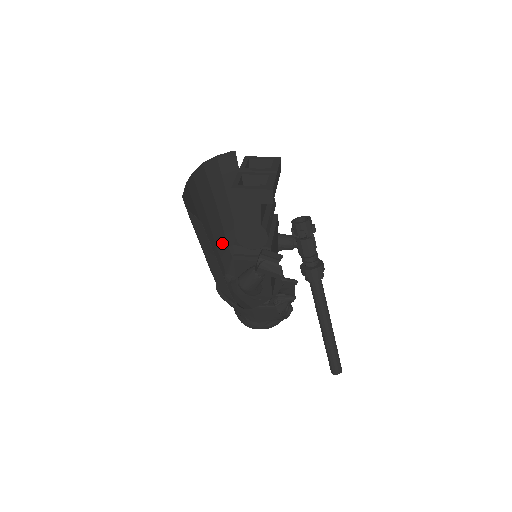
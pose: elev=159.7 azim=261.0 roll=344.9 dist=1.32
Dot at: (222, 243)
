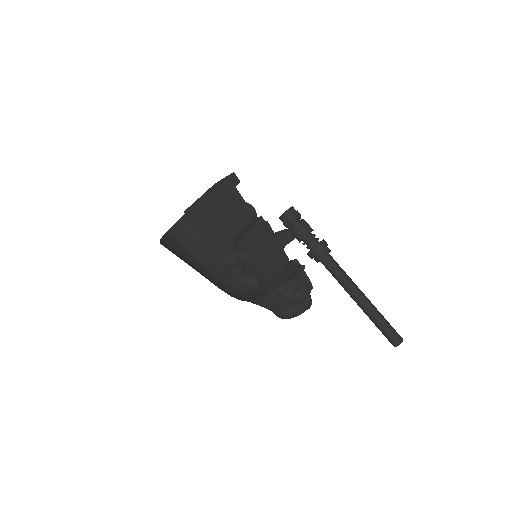
Dot at: occluded
